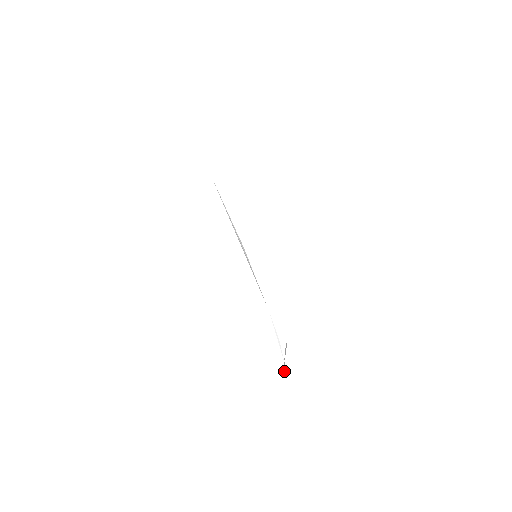
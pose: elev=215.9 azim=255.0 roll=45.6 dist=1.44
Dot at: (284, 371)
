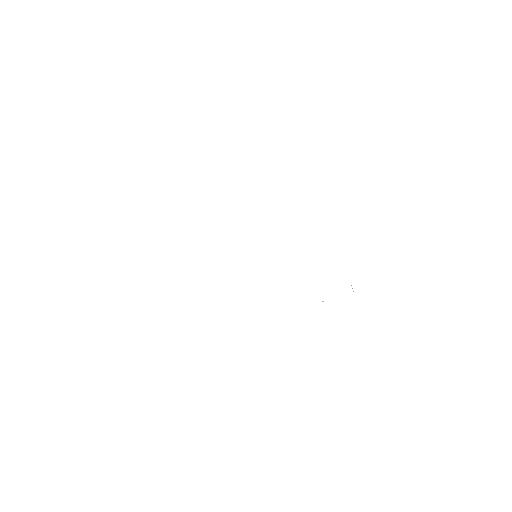
Dot at: occluded
